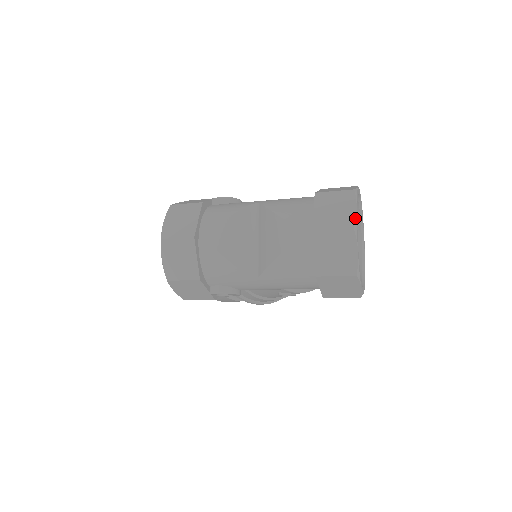
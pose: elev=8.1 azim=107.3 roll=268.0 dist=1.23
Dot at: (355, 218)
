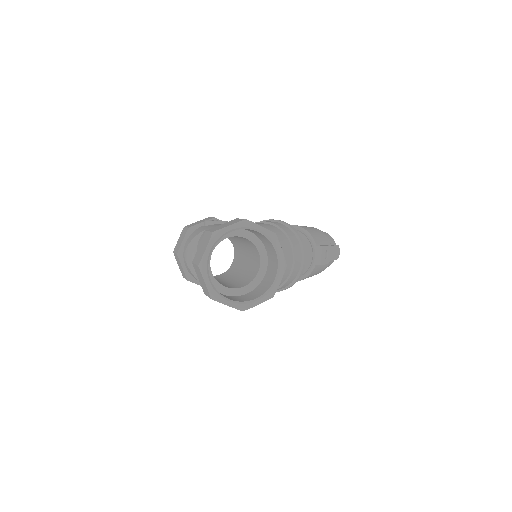
Dot at: (201, 258)
